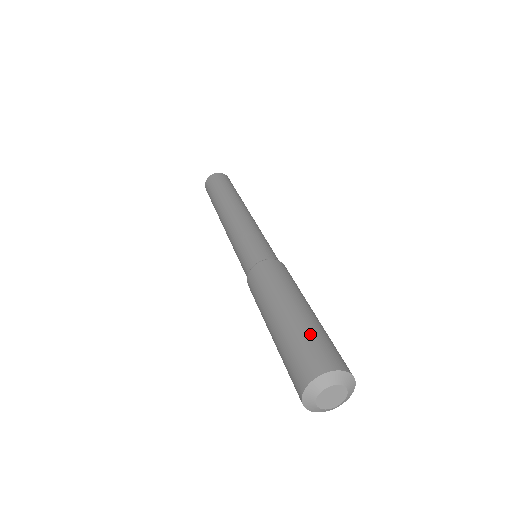
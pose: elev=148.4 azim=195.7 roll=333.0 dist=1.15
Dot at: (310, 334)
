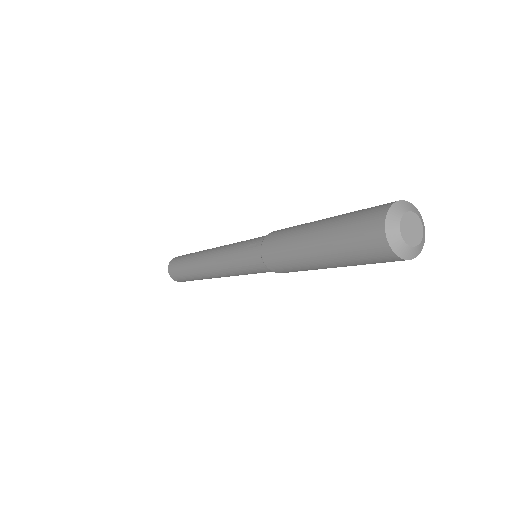
Dot at: occluded
